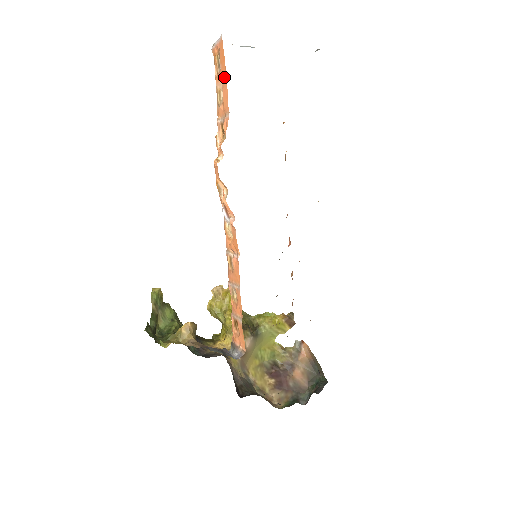
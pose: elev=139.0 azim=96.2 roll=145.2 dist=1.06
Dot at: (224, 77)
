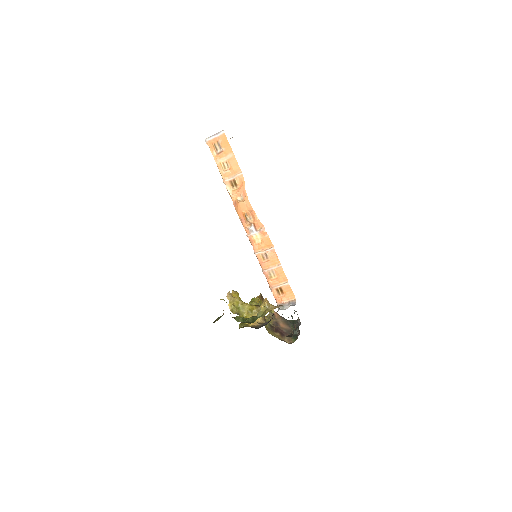
Dot at: (230, 154)
